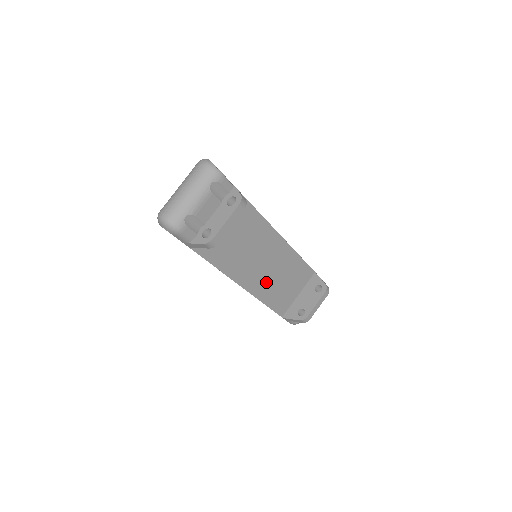
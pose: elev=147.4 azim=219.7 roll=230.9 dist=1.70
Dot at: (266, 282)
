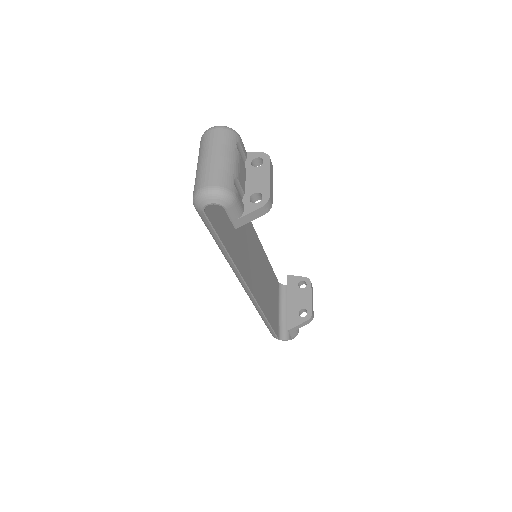
Dot at: (263, 293)
